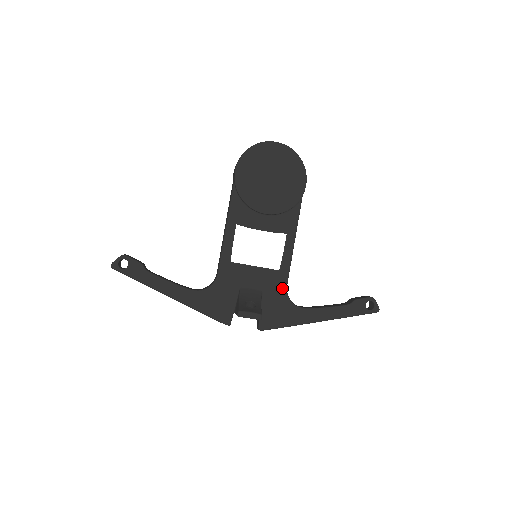
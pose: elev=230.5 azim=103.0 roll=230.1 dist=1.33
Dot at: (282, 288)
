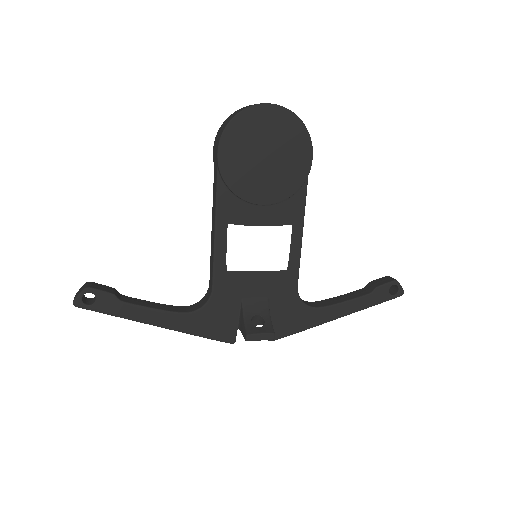
Dot at: (292, 290)
